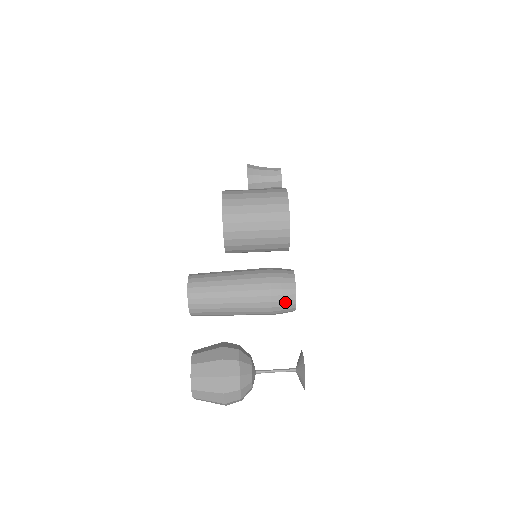
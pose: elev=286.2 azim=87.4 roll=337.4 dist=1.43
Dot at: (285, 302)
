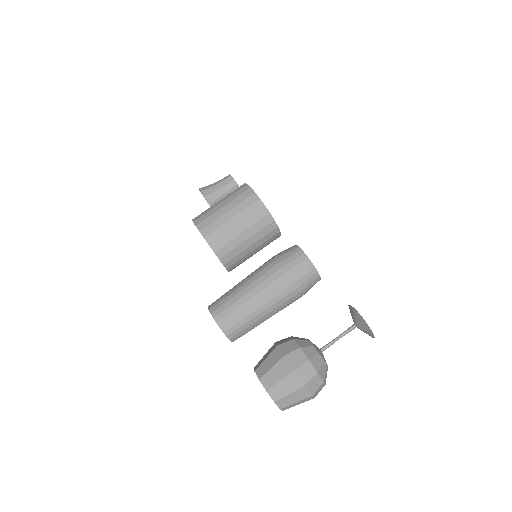
Dot at: (307, 275)
